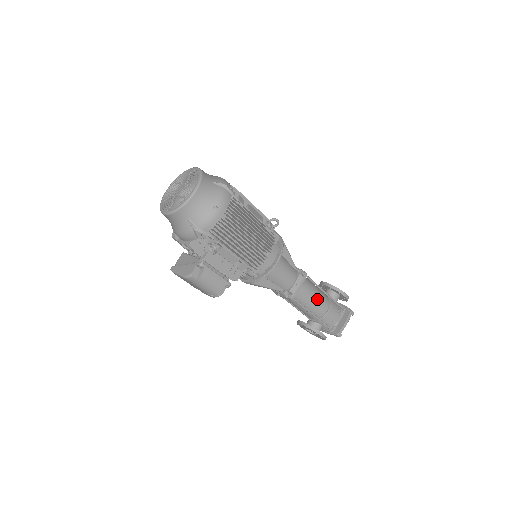
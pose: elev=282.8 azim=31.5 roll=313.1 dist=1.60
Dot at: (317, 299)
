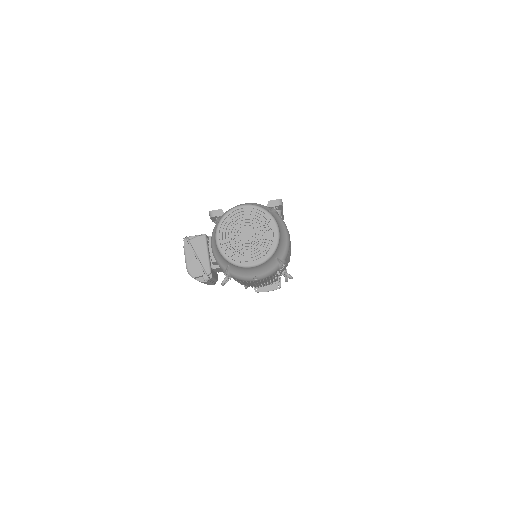
Dot at: occluded
